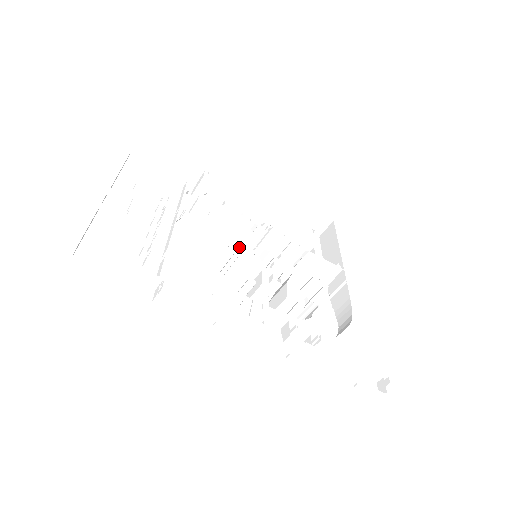
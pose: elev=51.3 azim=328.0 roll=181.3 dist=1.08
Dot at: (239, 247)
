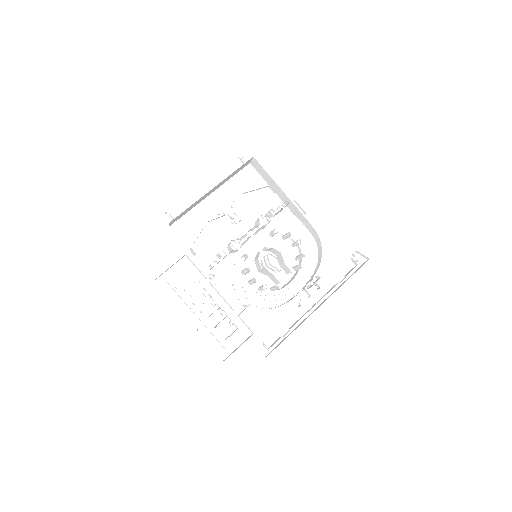
Dot at: occluded
